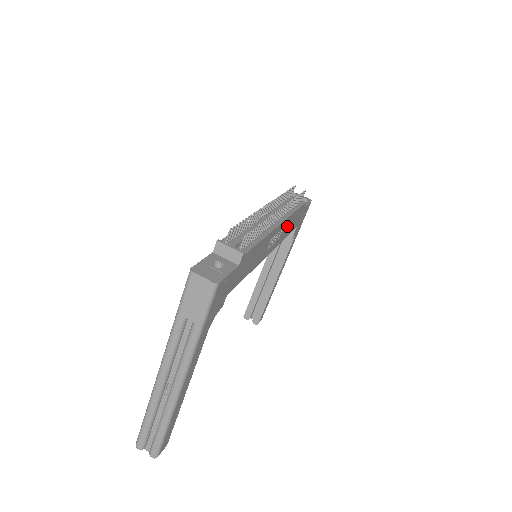
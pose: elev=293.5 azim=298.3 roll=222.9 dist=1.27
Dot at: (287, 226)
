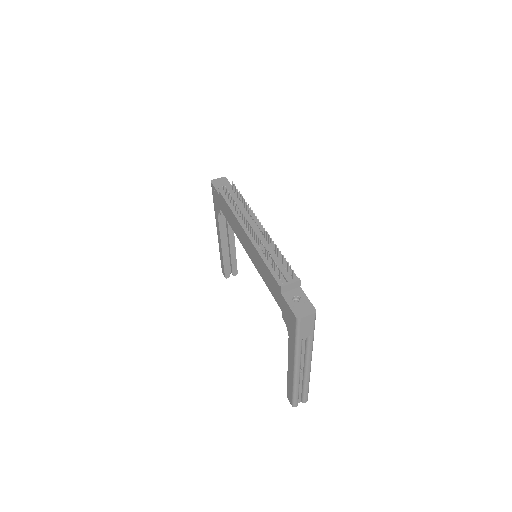
Dot at: occluded
